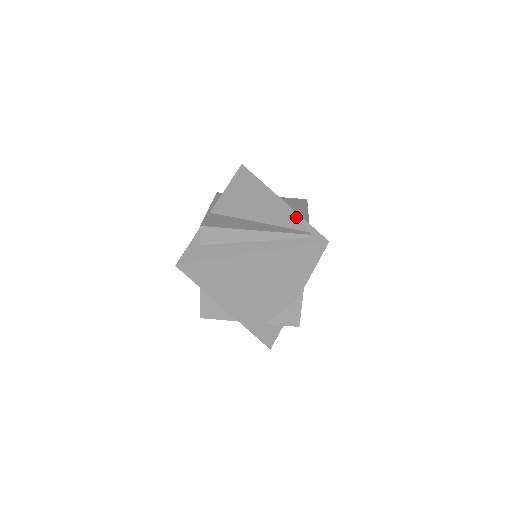
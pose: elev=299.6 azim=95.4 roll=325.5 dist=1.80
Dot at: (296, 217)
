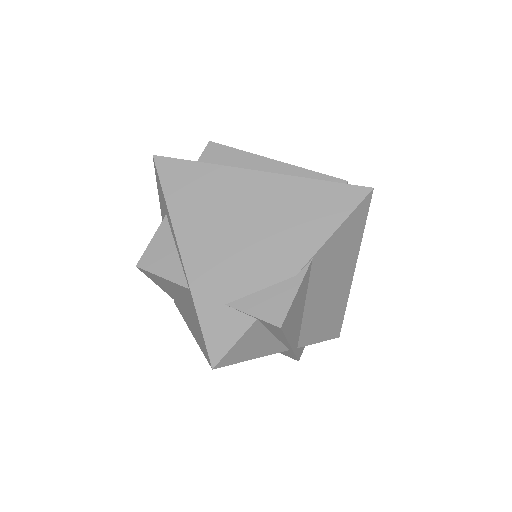
Dot at: occluded
